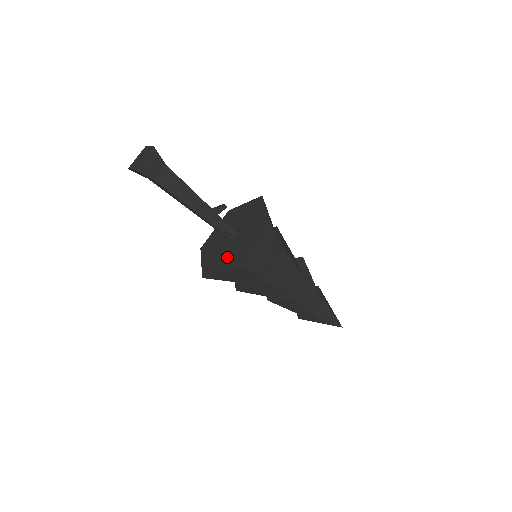
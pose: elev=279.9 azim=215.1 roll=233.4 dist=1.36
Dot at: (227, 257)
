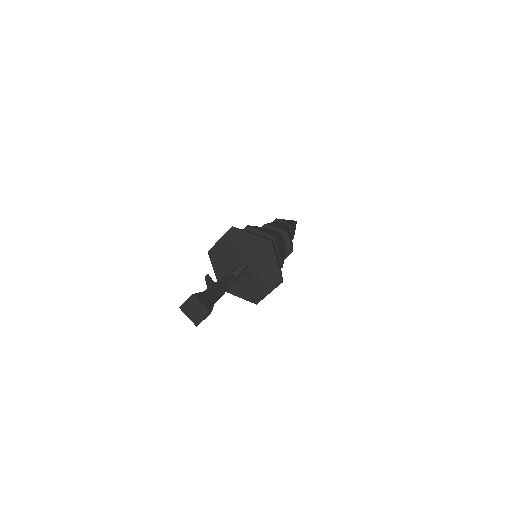
Dot at: (243, 287)
